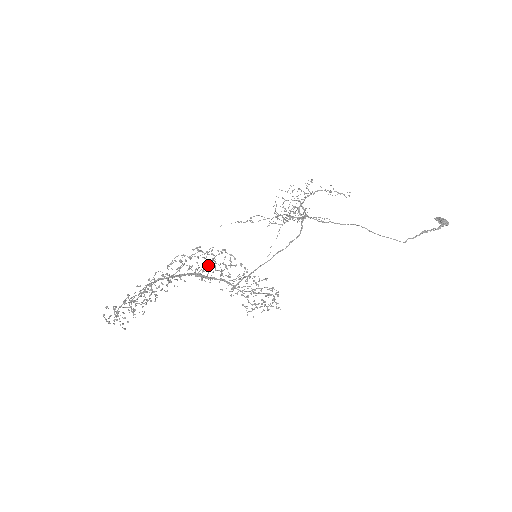
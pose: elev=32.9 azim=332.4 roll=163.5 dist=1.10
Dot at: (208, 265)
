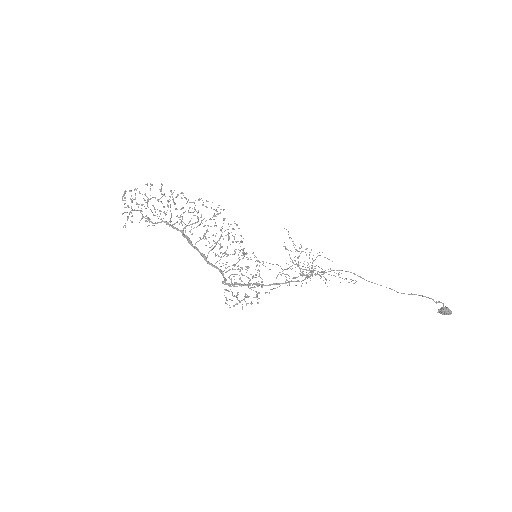
Dot at: (215, 235)
